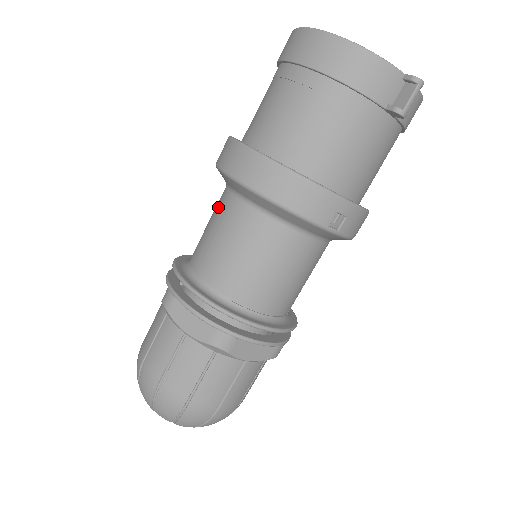
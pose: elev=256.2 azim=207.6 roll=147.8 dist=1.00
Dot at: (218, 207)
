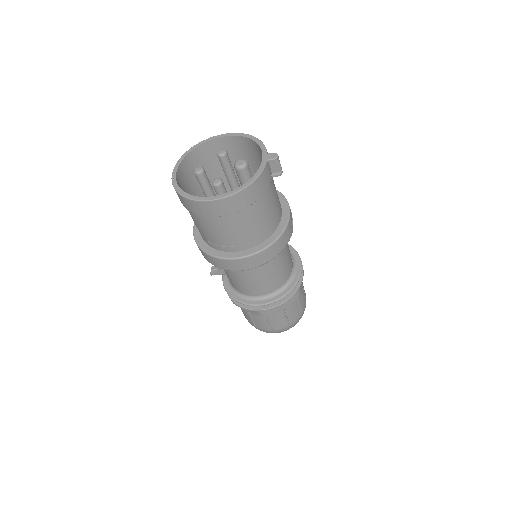
Dot at: (239, 274)
